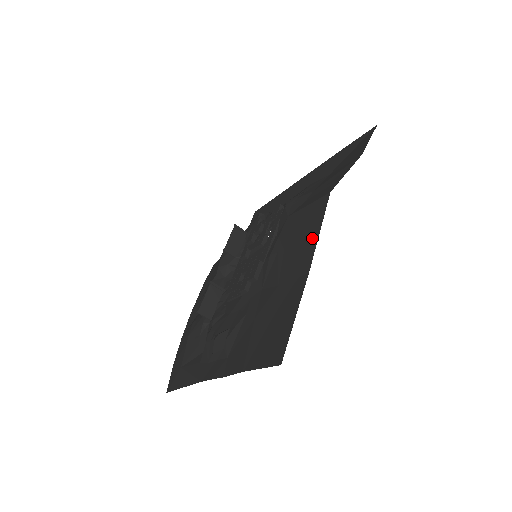
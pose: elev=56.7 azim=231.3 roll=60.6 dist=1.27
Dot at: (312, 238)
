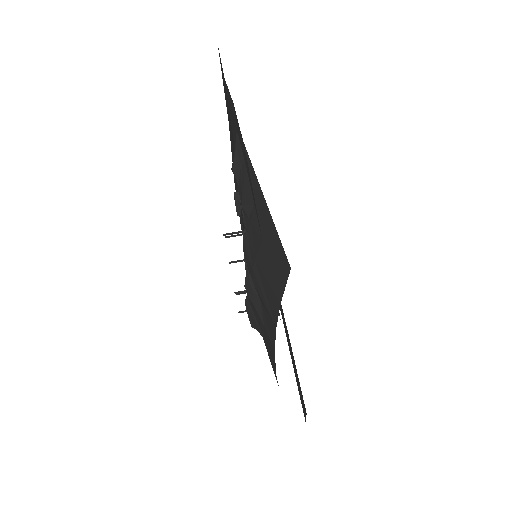
Dot at: (232, 158)
